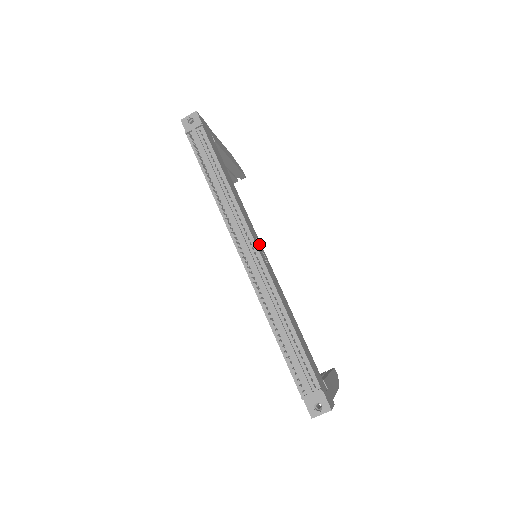
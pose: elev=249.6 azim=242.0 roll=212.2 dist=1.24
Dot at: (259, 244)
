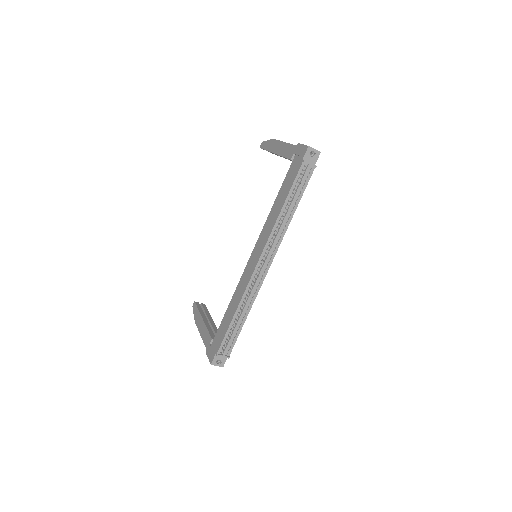
Dot at: occluded
